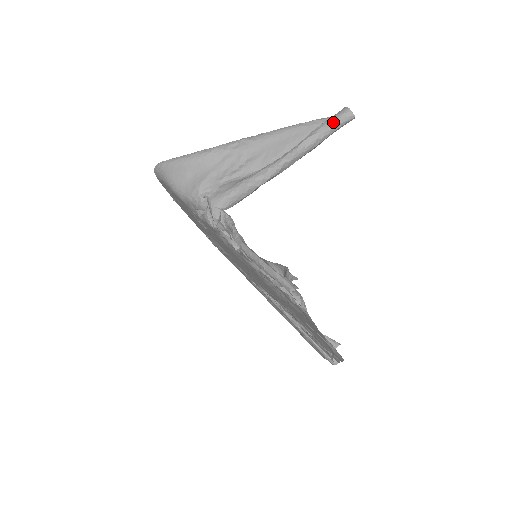
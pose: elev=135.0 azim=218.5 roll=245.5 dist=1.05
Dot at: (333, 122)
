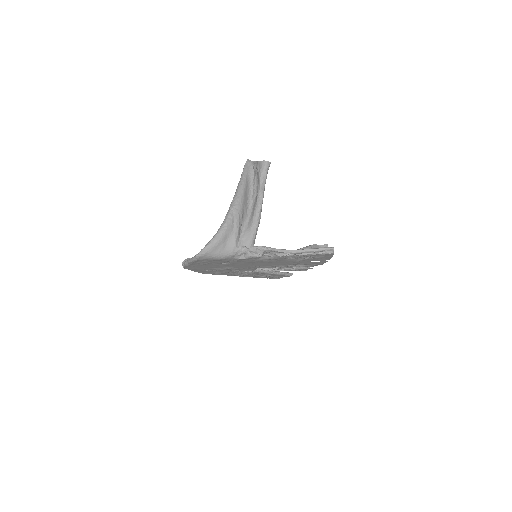
Dot at: (266, 172)
